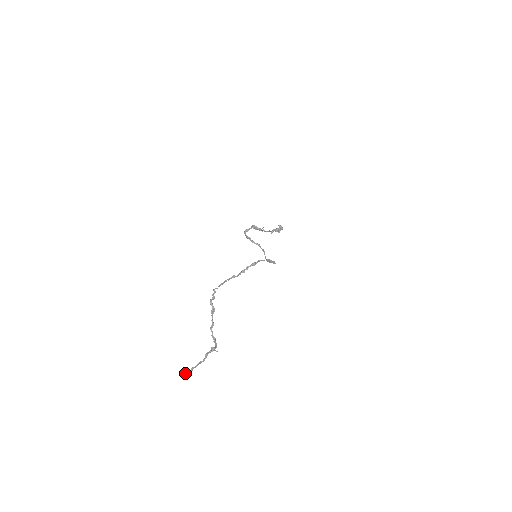
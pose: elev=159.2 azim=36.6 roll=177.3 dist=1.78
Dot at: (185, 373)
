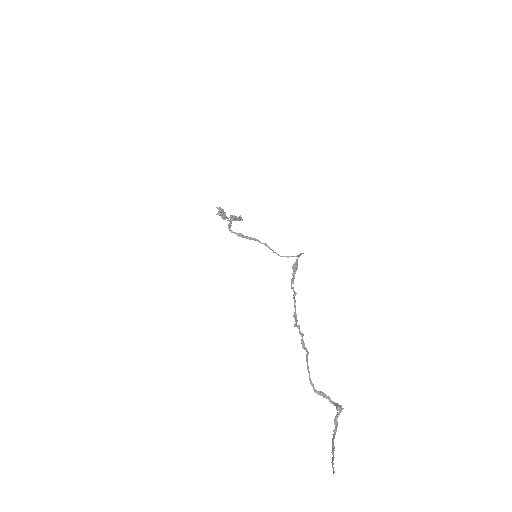
Dot at: occluded
